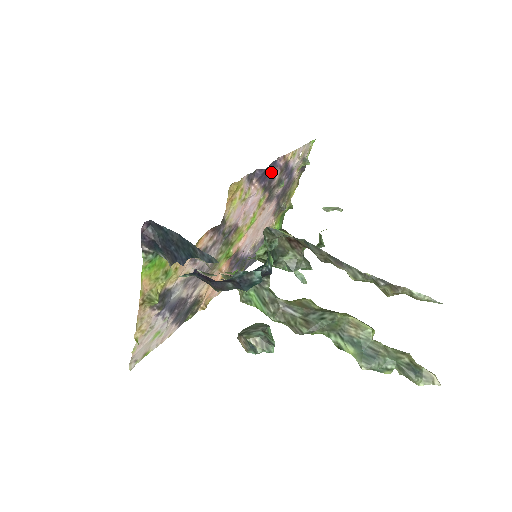
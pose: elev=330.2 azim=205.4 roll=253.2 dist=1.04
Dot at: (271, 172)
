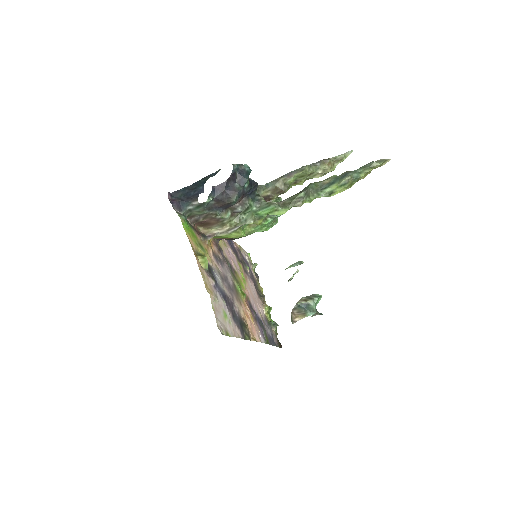
Dot at: (232, 246)
